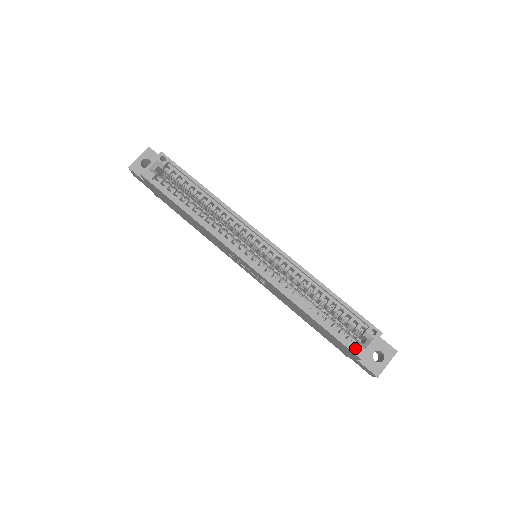
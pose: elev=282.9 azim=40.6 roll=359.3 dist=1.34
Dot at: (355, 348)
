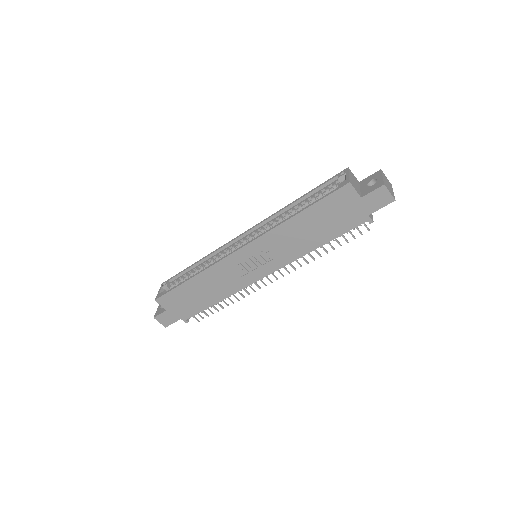
Dot at: (339, 186)
